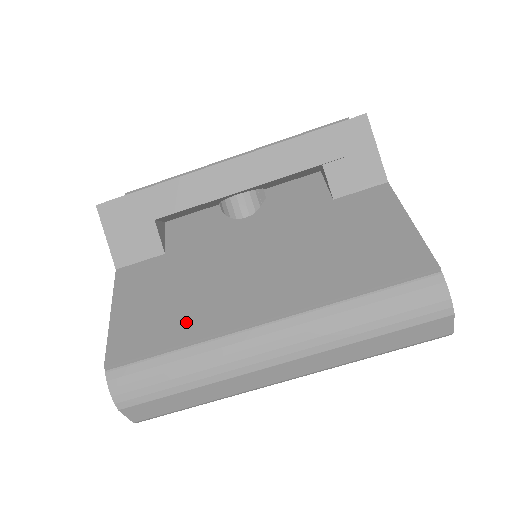
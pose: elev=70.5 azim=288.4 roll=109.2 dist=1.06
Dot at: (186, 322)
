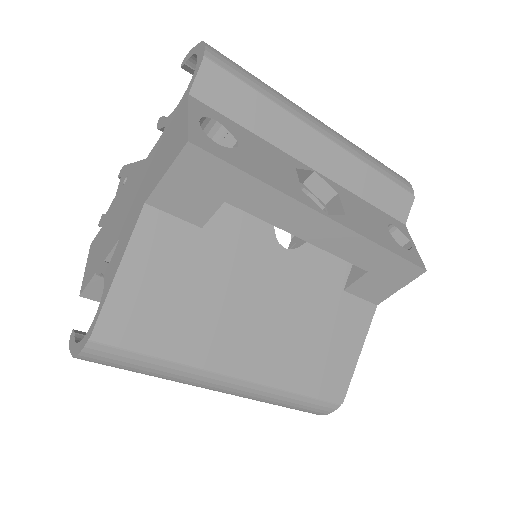
Dot at: (183, 337)
